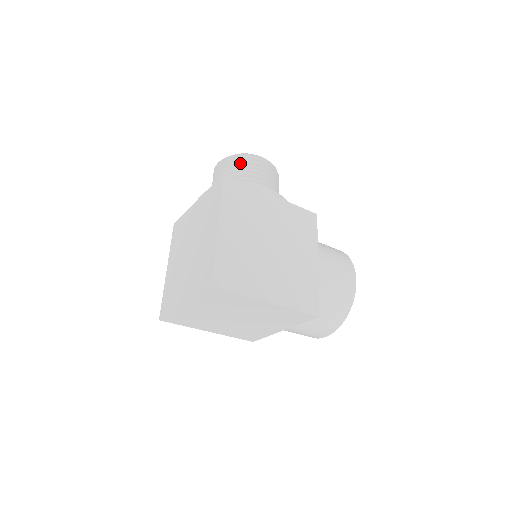
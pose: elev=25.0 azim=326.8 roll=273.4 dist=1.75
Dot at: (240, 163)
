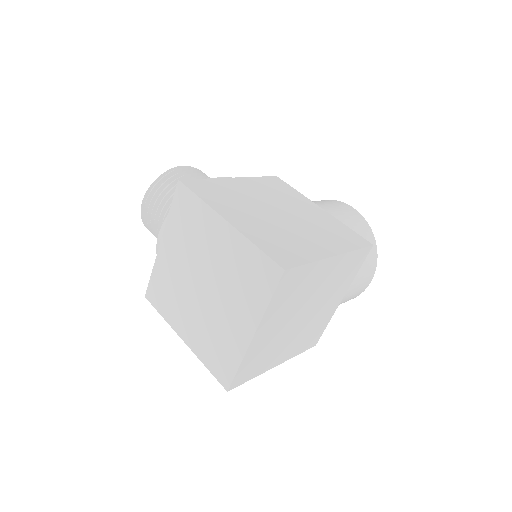
Dot at: (168, 182)
